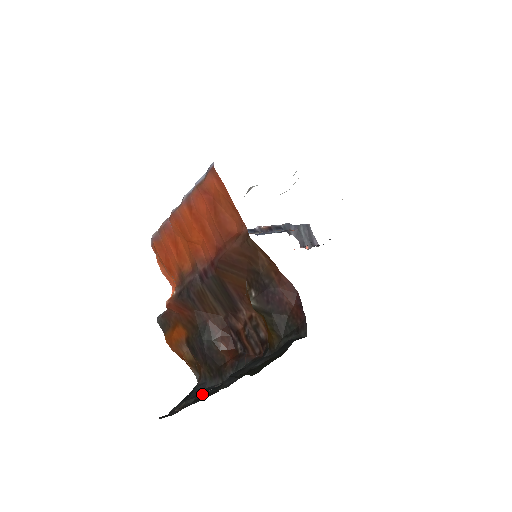
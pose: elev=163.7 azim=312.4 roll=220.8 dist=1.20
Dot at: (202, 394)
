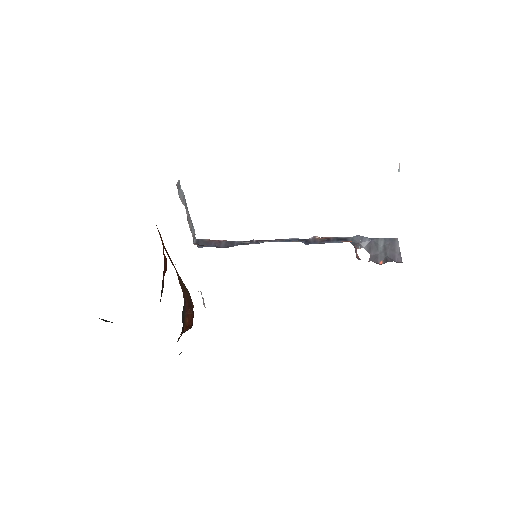
Dot at: occluded
